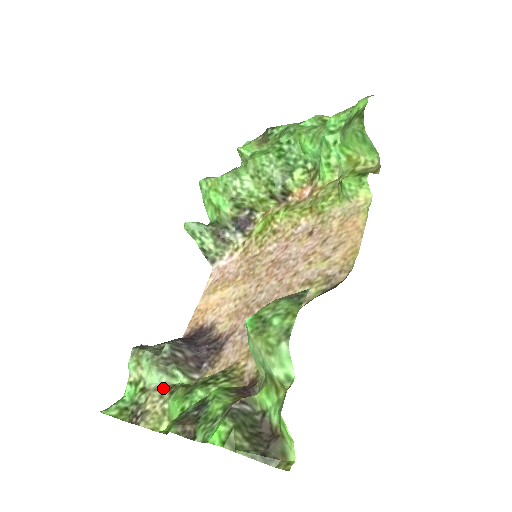
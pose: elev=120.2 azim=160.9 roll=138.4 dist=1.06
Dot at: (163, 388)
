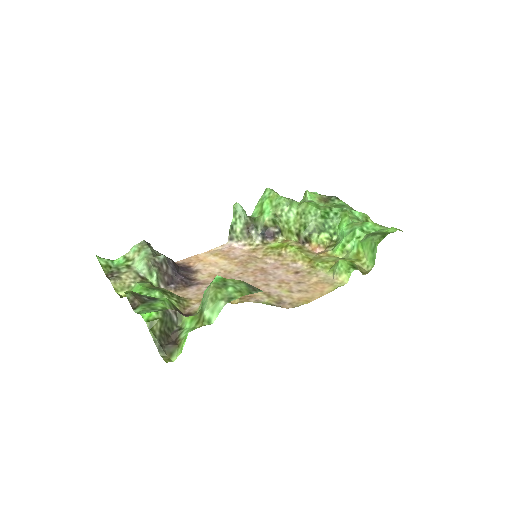
Dot at: (140, 275)
